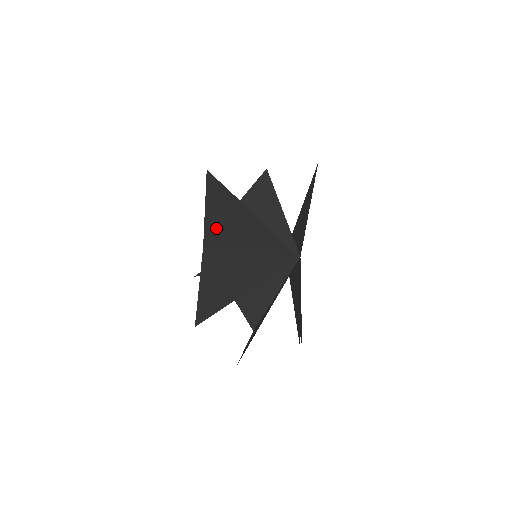
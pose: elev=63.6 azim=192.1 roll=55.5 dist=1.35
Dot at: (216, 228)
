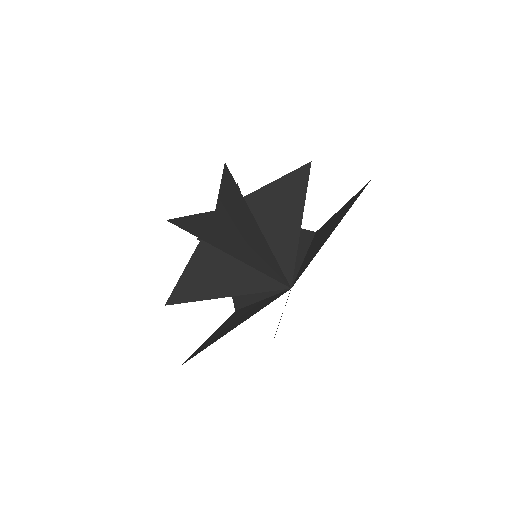
Dot at: (227, 211)
